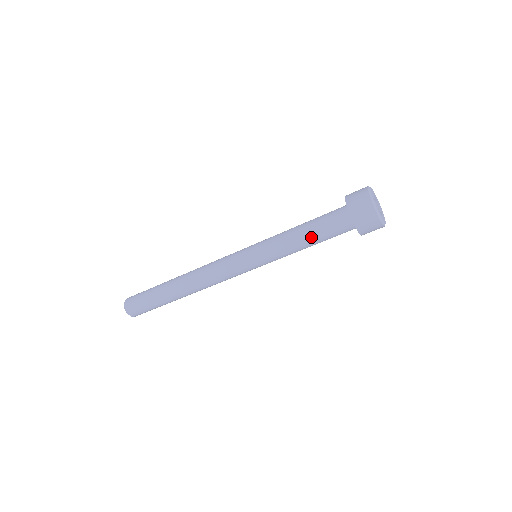
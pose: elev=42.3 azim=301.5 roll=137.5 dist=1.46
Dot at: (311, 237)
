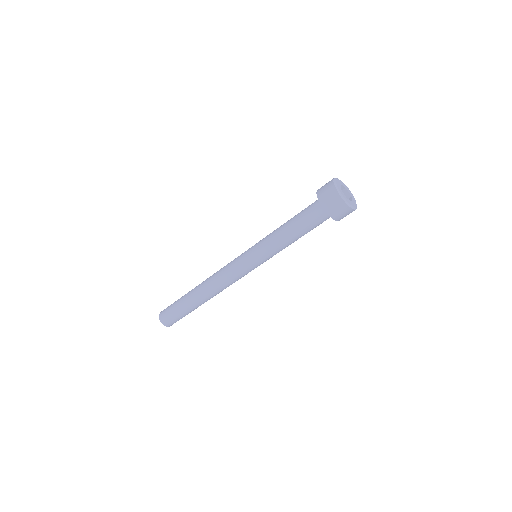
Dot at: (291, 222)
